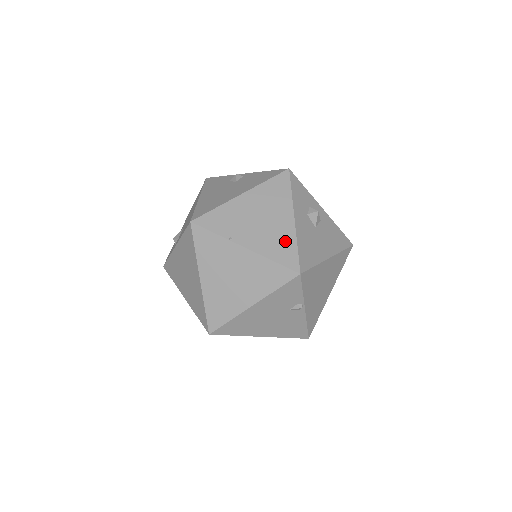
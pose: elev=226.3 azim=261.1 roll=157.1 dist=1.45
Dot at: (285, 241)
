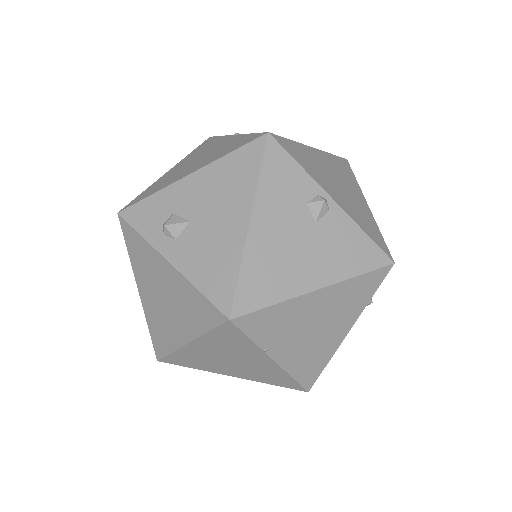
Dot at: (320, 358)
